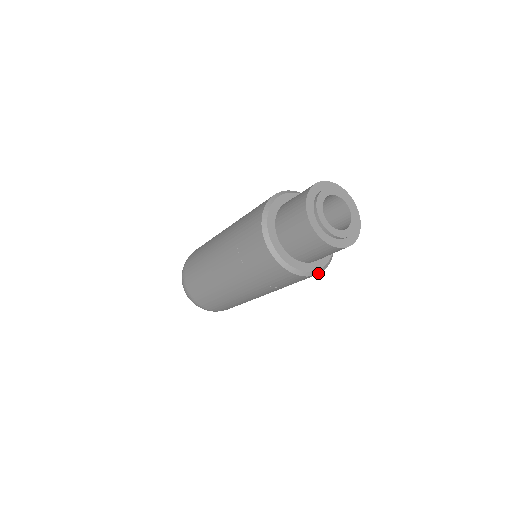
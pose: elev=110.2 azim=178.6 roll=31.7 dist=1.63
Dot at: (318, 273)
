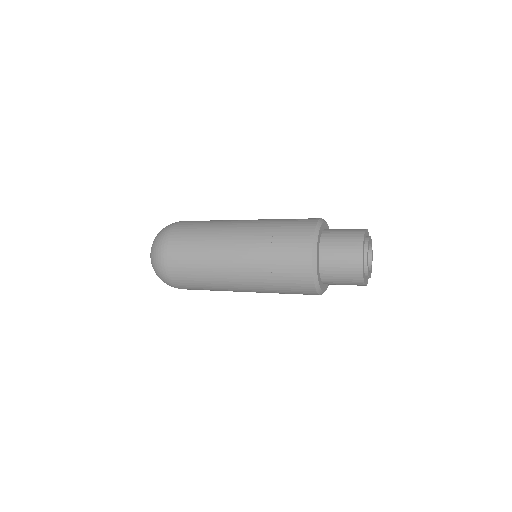
Dot at: (317, 291)
